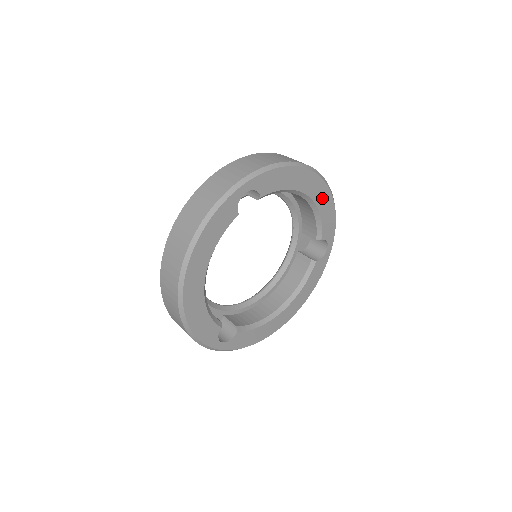
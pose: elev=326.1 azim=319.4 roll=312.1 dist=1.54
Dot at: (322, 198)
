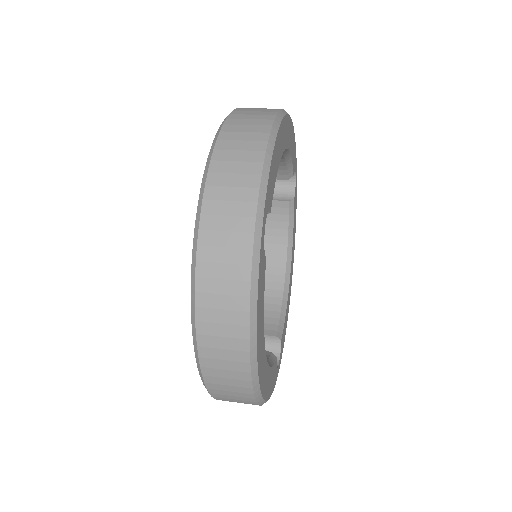
Dot at: (289, 135)
